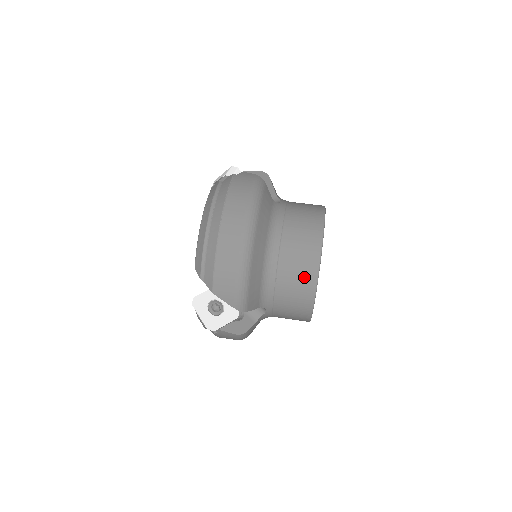
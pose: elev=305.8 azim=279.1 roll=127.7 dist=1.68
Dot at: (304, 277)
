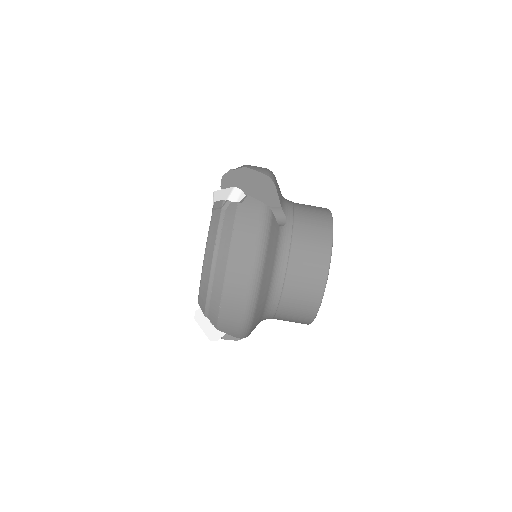
Dot at: (305, 308)
